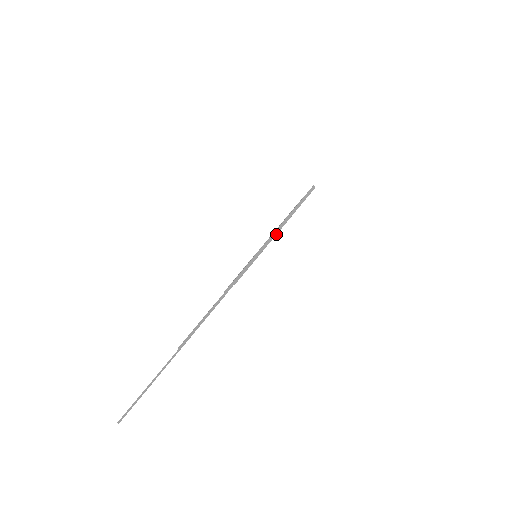
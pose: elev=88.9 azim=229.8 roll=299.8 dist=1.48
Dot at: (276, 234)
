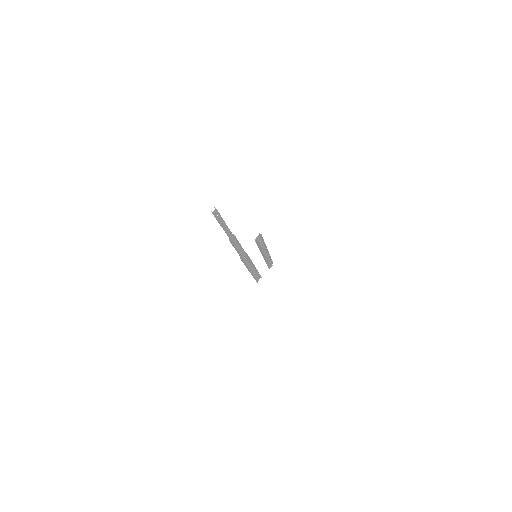
Dot at: occluded
